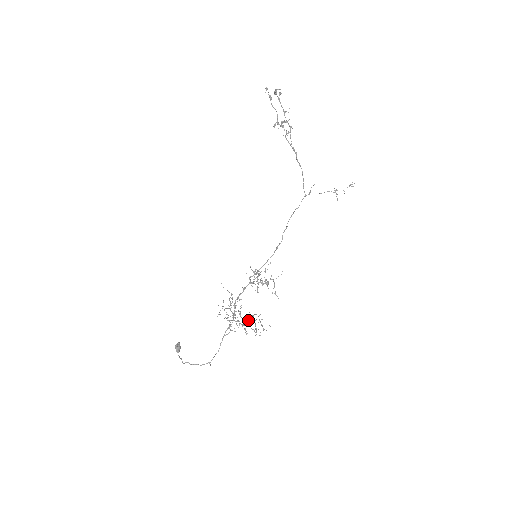
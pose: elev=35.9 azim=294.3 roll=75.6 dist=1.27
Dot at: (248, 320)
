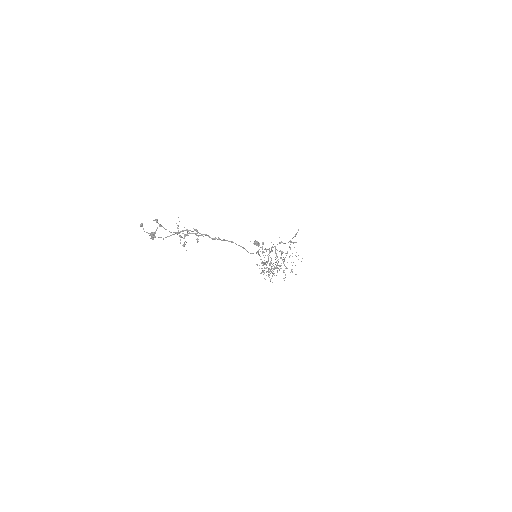
Dot at: (284, 259)
